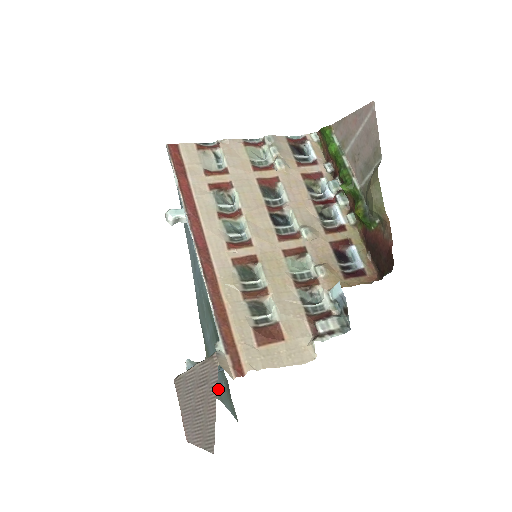
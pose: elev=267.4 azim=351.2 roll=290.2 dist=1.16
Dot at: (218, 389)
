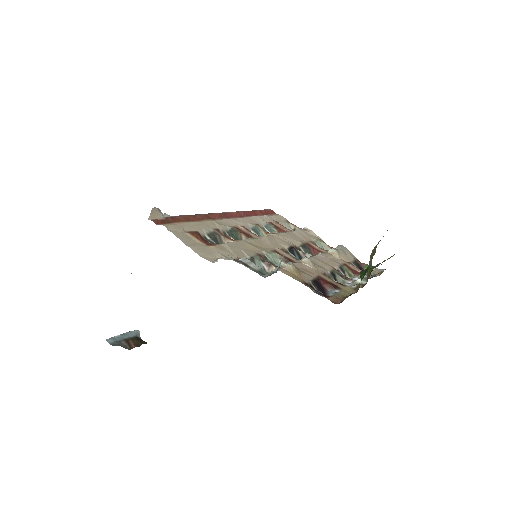
Dot at: occluded
